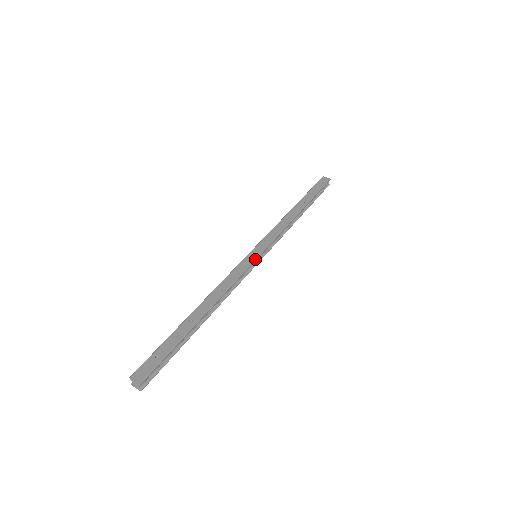
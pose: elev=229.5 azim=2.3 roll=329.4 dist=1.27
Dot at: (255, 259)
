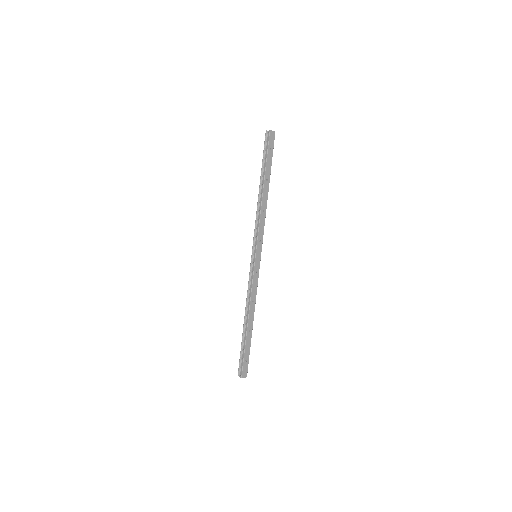
Dot at: occluded
